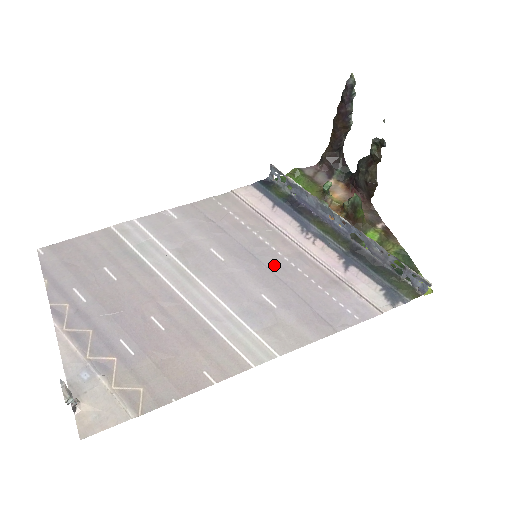
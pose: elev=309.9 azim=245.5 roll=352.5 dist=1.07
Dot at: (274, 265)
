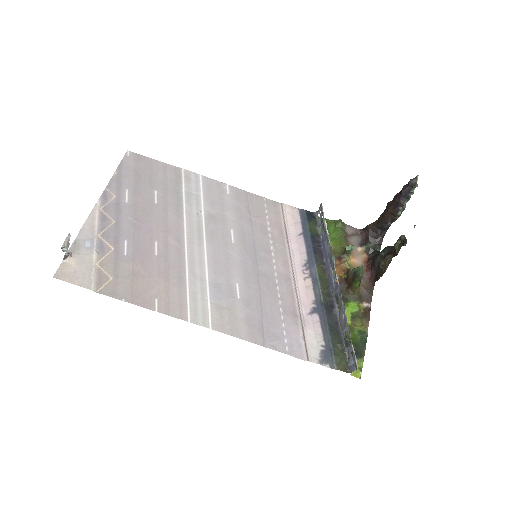
Dot at: (264, 272)
